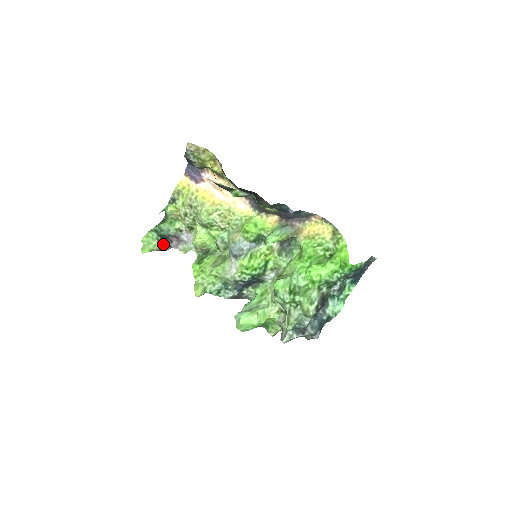
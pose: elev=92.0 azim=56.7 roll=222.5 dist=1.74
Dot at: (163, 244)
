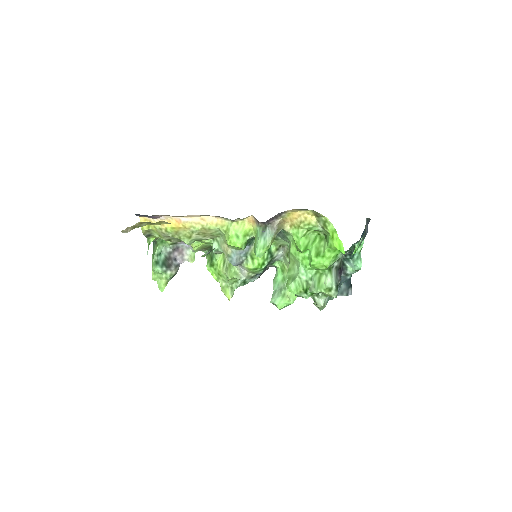
Dot at: (171, 271)
